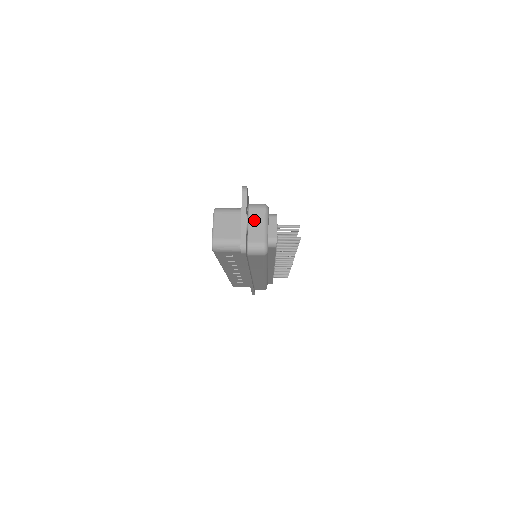
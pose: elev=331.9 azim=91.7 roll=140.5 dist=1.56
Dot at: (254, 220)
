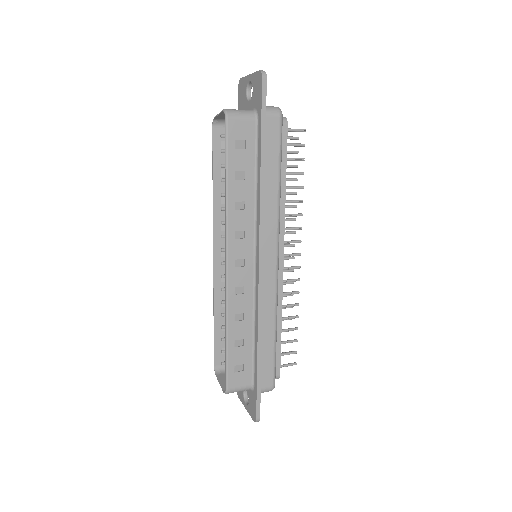
Dot at: occluded
